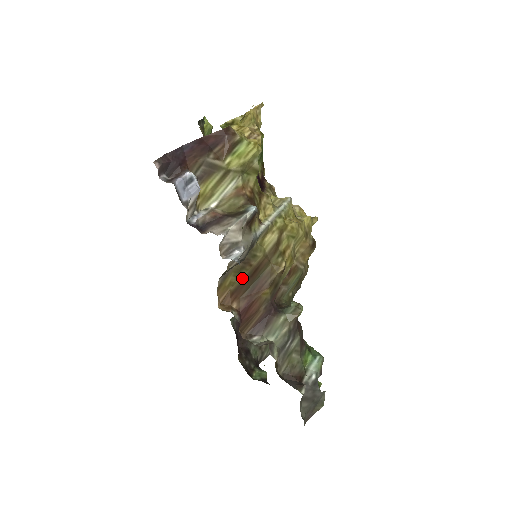
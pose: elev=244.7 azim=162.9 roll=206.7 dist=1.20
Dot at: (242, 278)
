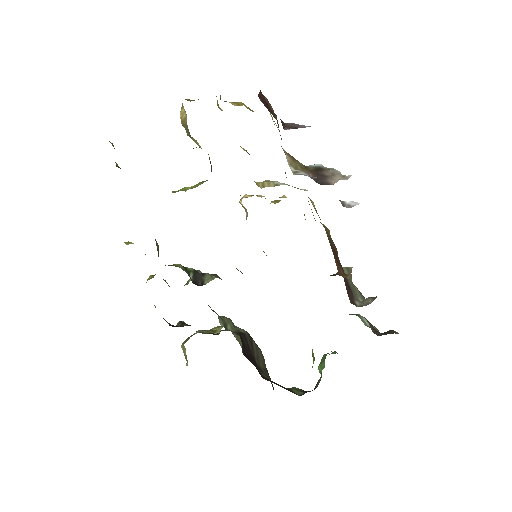
Dot at: (330, 244)
